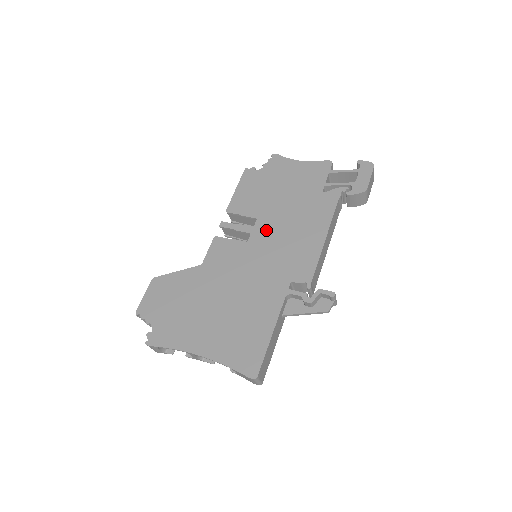
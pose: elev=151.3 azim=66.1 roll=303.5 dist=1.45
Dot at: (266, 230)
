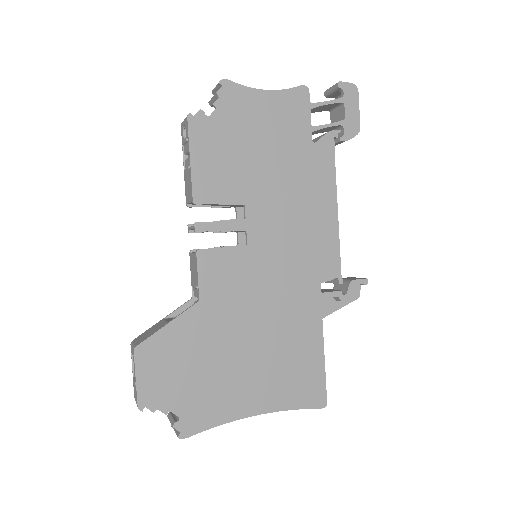
Dot at: (265, 220)
